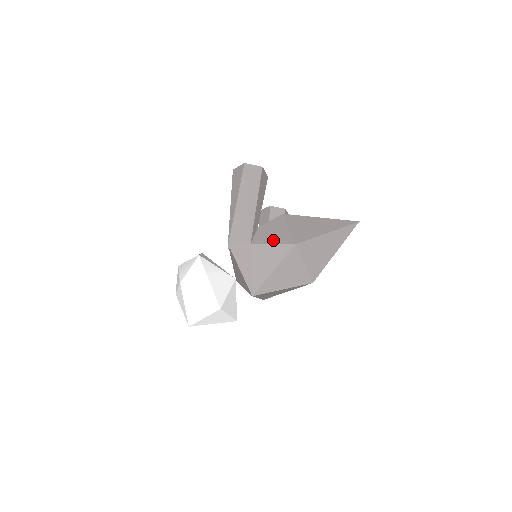
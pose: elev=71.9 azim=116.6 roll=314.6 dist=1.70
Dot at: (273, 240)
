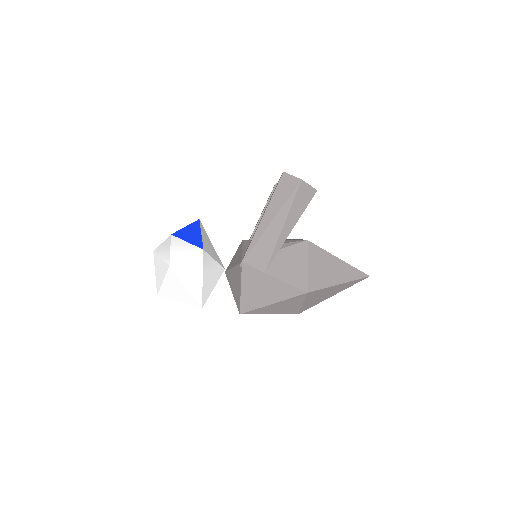
Dot at: (288, 277)
